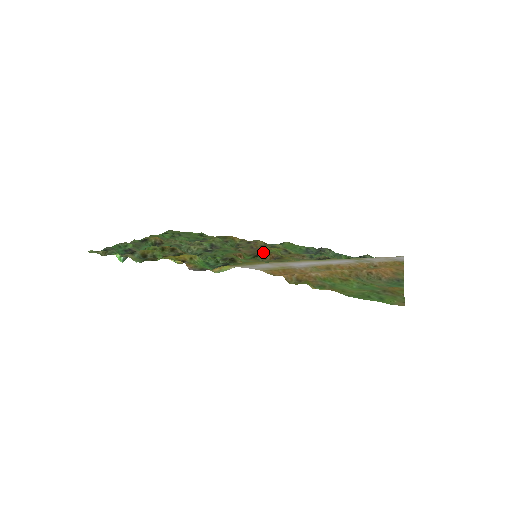
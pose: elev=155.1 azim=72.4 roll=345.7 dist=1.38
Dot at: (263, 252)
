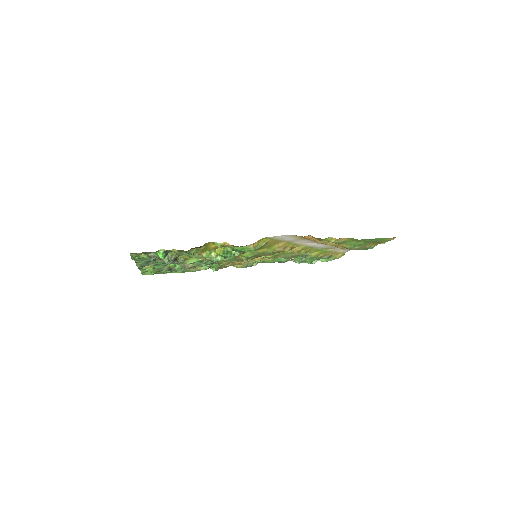
Dot at: occluded
